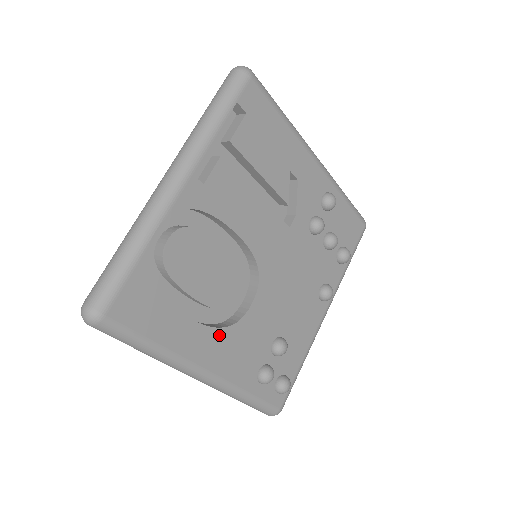
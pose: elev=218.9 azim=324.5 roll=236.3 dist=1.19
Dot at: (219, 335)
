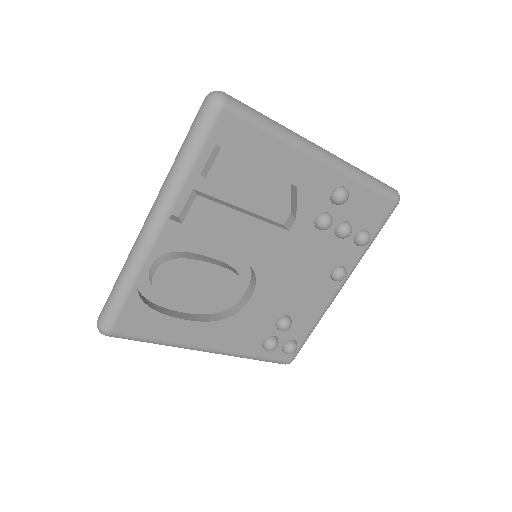
Dot at: (218, 325)
